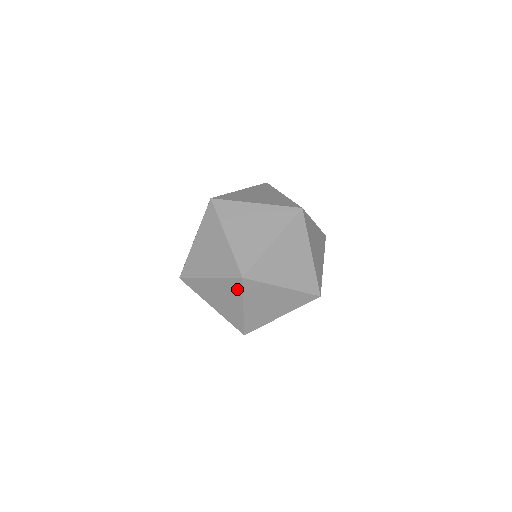
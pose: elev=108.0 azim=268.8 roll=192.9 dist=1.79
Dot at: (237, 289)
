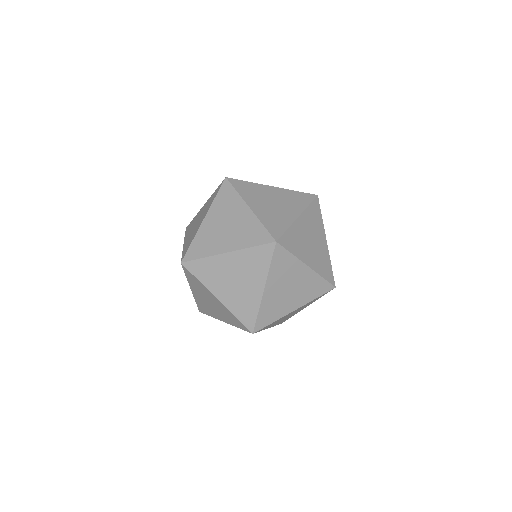
Dot at: occluded
